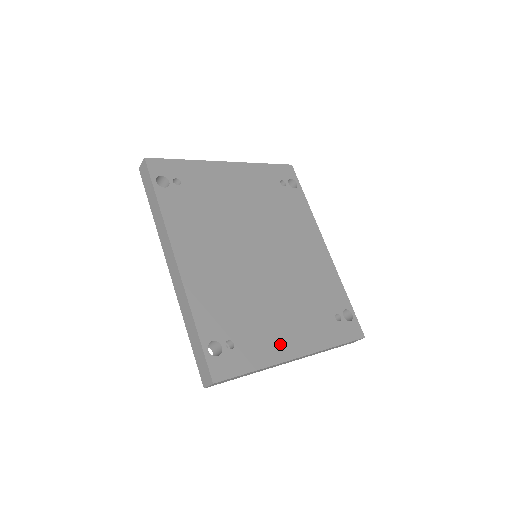
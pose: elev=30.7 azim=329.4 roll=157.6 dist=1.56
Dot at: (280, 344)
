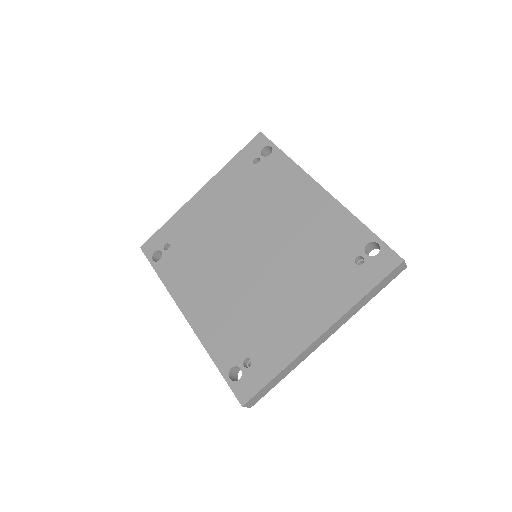
Dot at: (296, 333)
